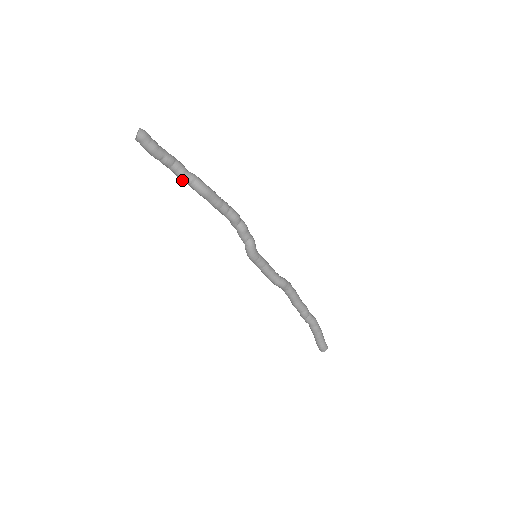
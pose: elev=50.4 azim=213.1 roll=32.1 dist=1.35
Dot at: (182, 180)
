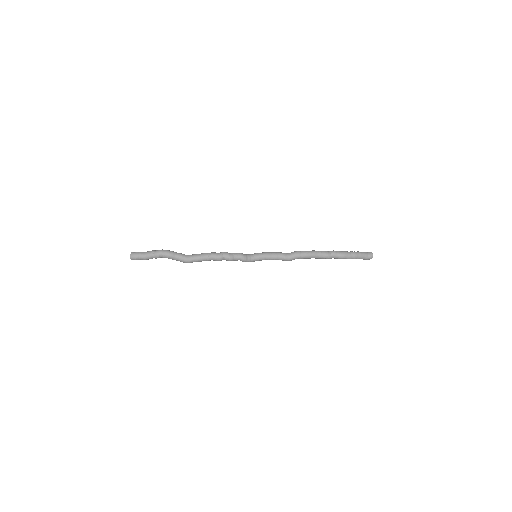
Dot at: occluded
